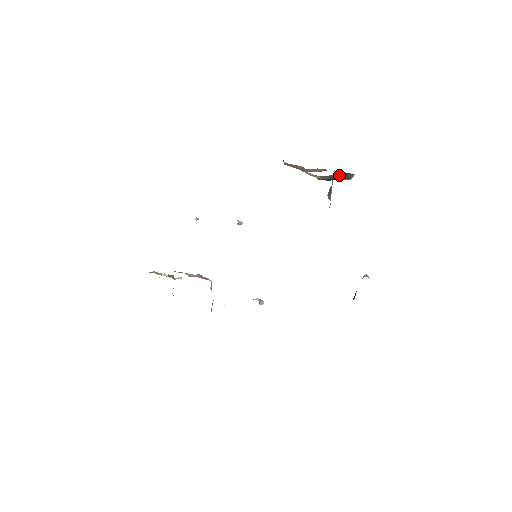
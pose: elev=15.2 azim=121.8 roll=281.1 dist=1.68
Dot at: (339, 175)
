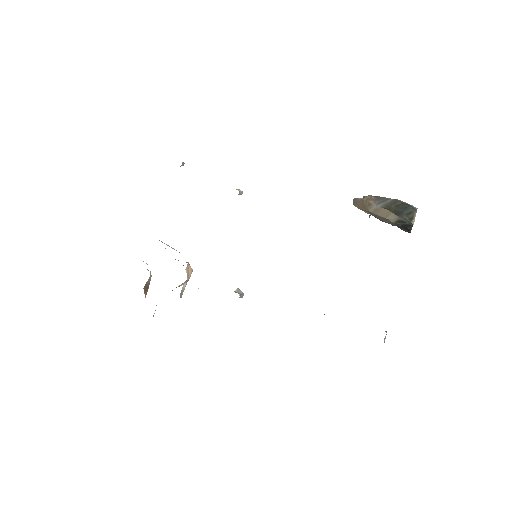
Dot at: (398, 205)
